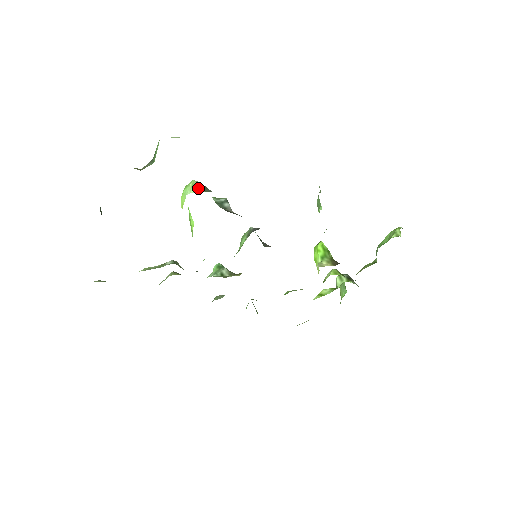
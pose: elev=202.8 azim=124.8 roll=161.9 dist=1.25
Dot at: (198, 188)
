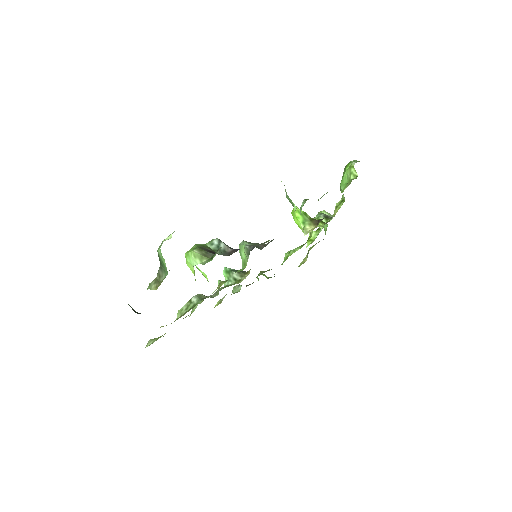
Dot at: (201, 257)
